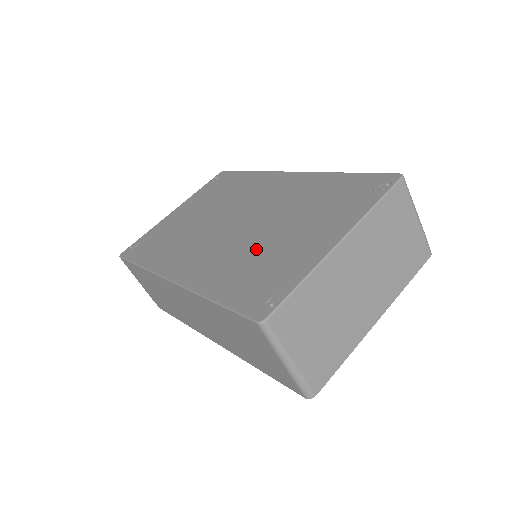
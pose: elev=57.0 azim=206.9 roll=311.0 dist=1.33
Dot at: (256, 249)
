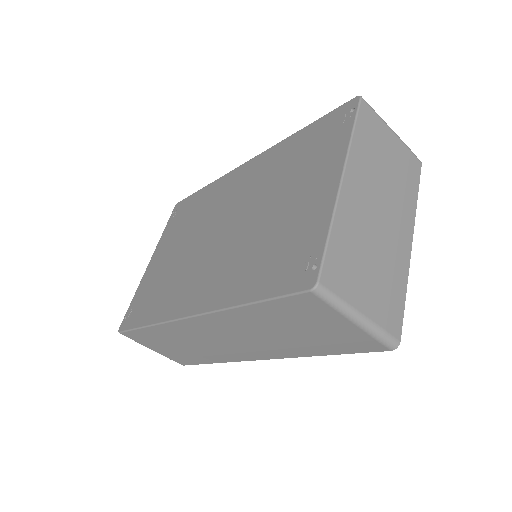
Dot at: (260, 237)
